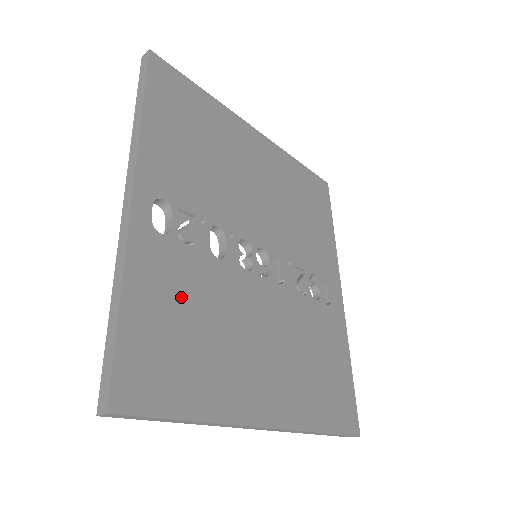
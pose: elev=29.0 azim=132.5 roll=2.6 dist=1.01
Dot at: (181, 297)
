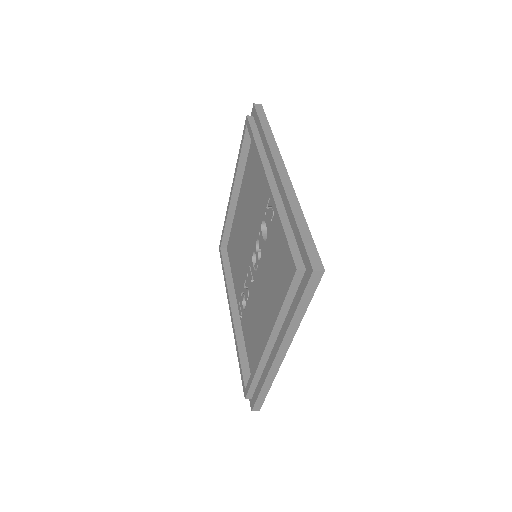
Dot at: occluded
